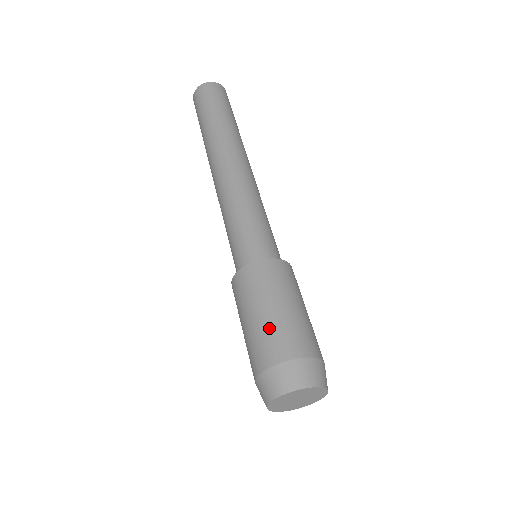
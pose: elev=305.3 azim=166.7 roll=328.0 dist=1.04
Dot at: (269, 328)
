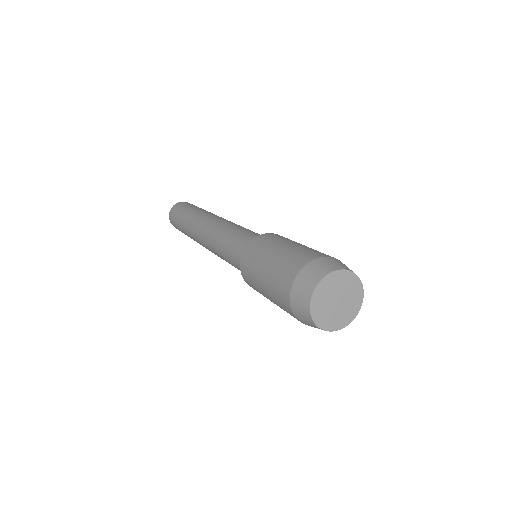
Dot at: (275, 268)
